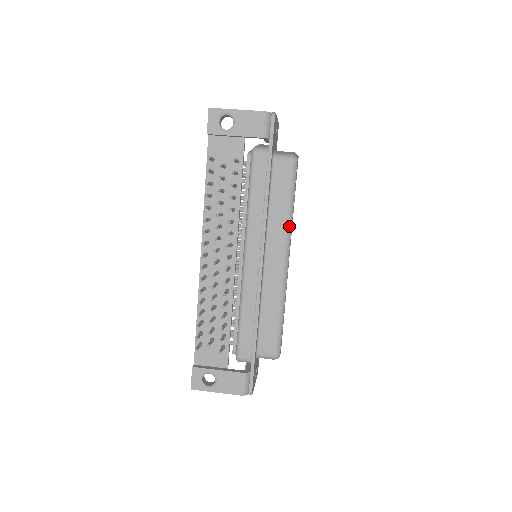
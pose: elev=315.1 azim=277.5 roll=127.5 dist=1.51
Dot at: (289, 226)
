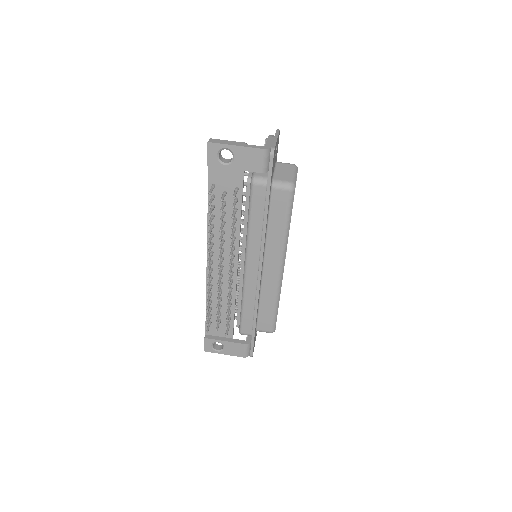
Dot at: (285, 242)
